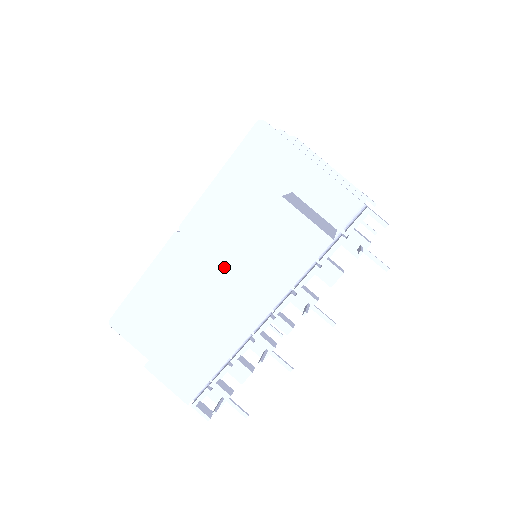
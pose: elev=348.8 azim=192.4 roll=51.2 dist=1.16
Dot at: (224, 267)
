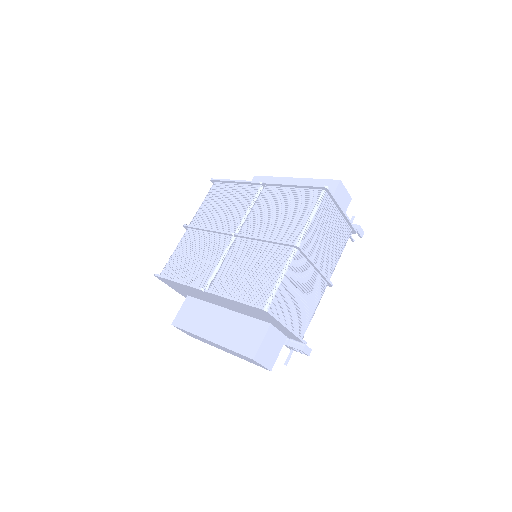
Dot at: occluded
